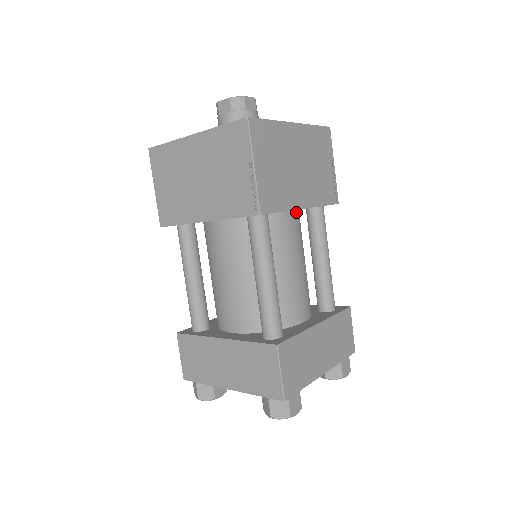
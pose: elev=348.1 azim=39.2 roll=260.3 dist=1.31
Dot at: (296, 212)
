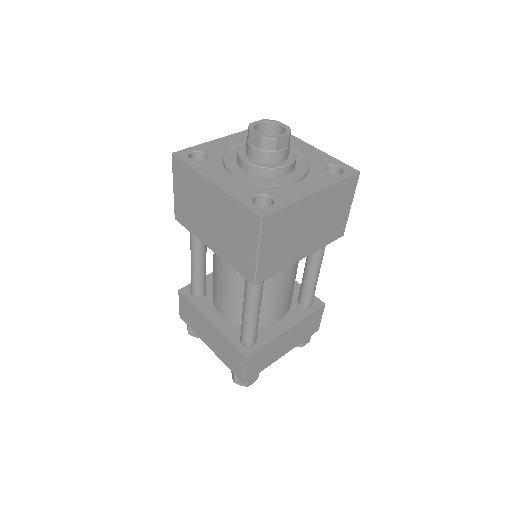
Dot at: occluded
